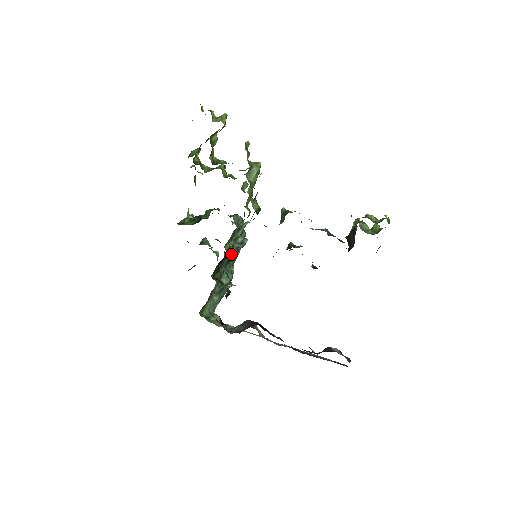
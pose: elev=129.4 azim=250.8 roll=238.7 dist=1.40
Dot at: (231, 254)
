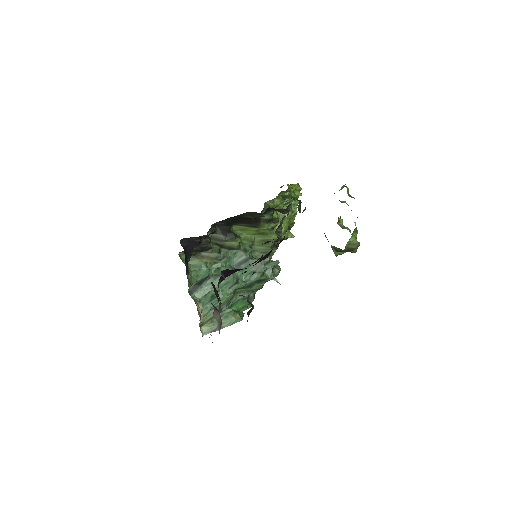
Dot at: (242, 257)
